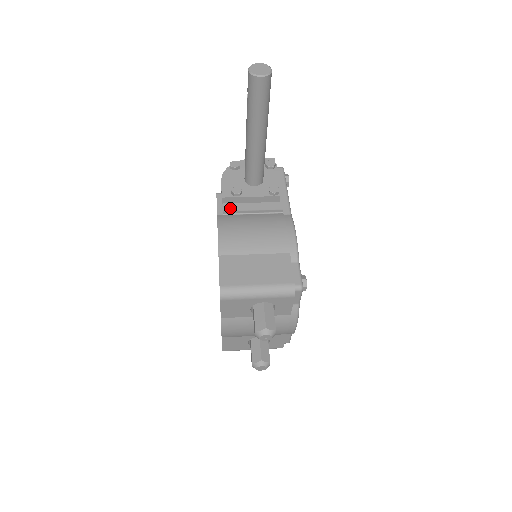
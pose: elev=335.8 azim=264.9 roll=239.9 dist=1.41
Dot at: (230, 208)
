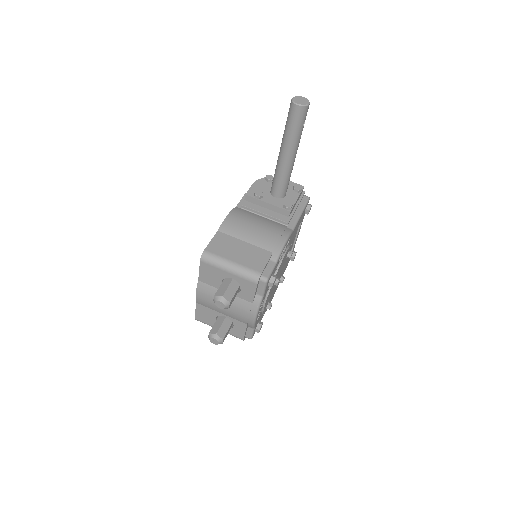
Dot at: (248, 205)
